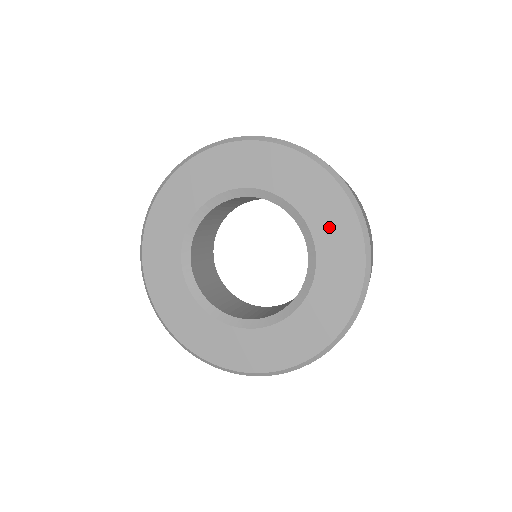
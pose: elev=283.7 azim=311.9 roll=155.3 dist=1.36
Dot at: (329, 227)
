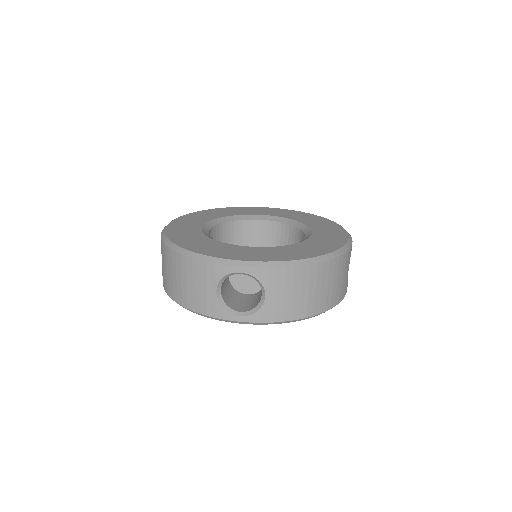
Dot at: (294, 216)
